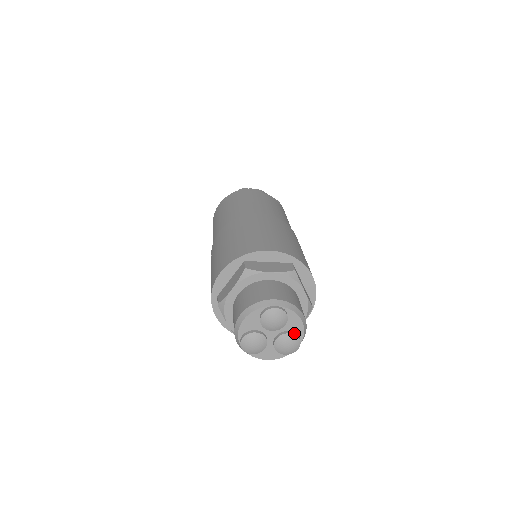
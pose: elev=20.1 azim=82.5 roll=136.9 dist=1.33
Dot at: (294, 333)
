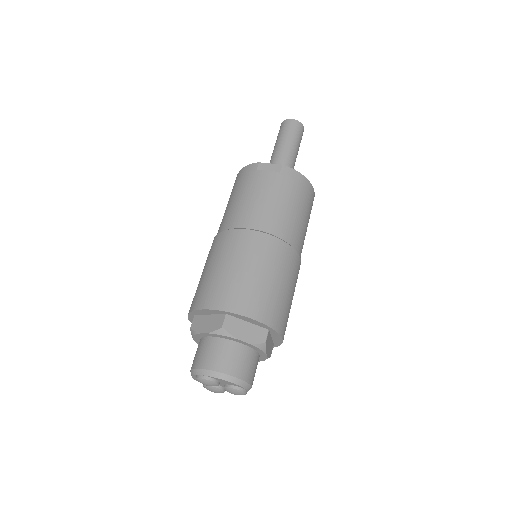
Dot at: (232, 387)
